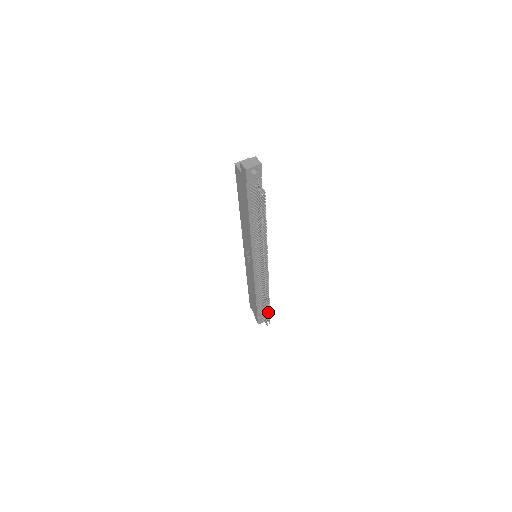
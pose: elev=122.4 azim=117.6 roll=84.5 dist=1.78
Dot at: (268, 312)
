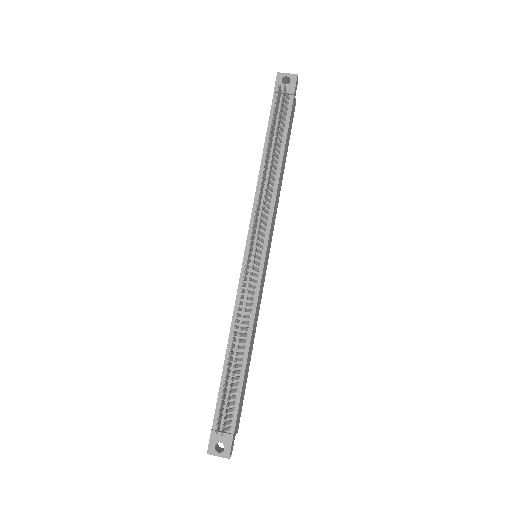
Dot at: (229, 391)
